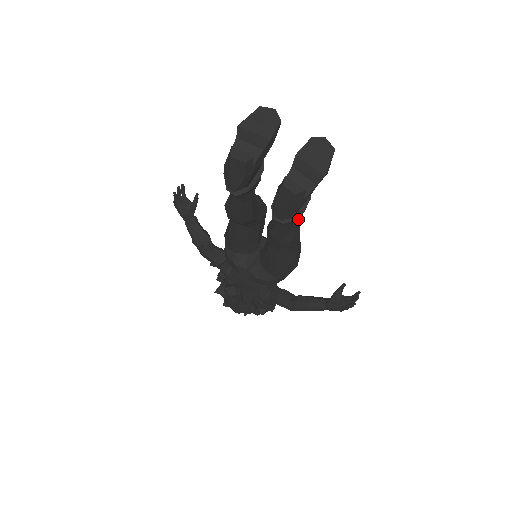
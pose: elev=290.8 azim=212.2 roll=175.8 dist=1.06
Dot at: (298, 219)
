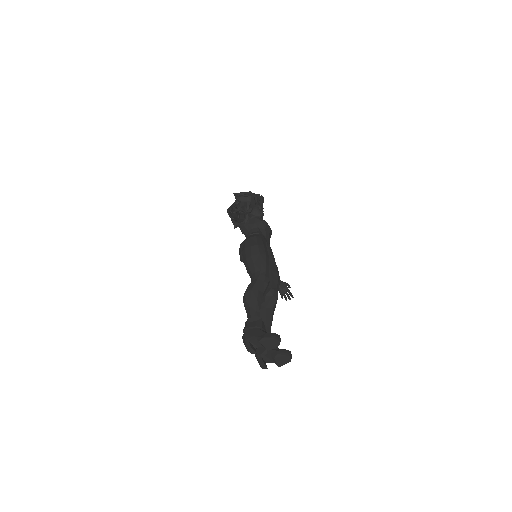
Dot at: occluded
